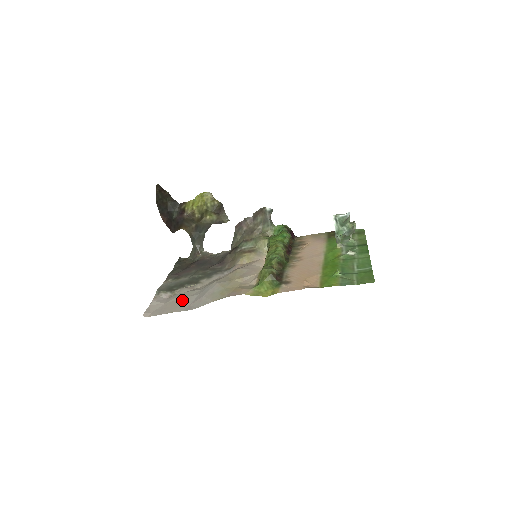
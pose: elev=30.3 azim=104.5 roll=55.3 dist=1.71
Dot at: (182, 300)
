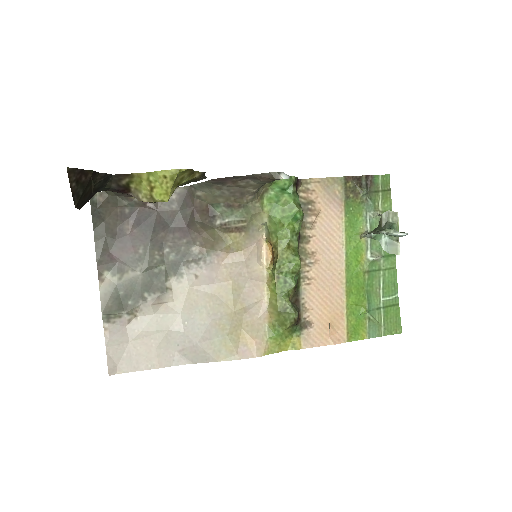
Dot at: (159, 340)
